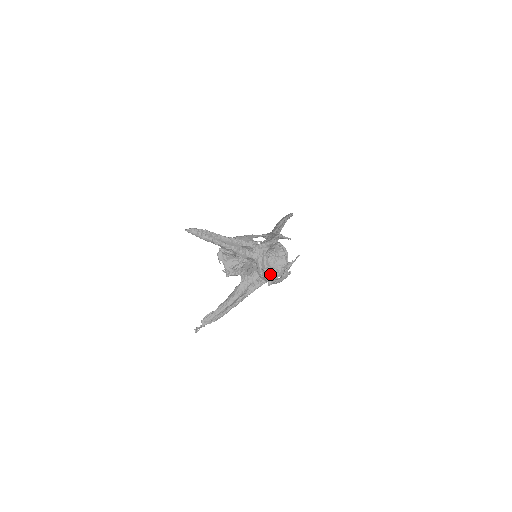
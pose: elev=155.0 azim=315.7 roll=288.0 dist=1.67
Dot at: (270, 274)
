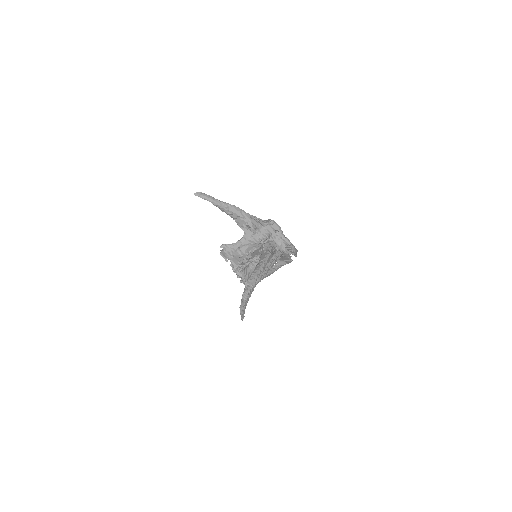
Dot at: occluded
